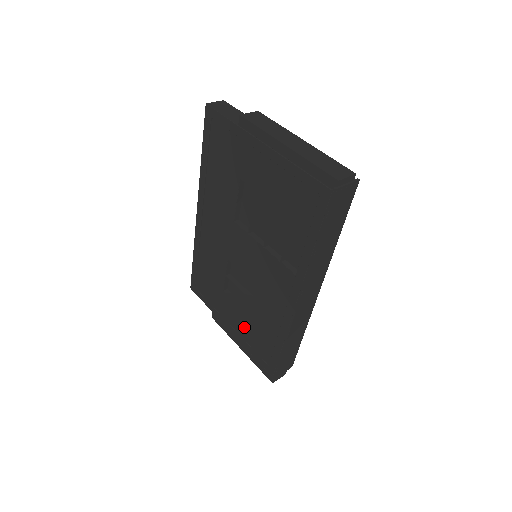
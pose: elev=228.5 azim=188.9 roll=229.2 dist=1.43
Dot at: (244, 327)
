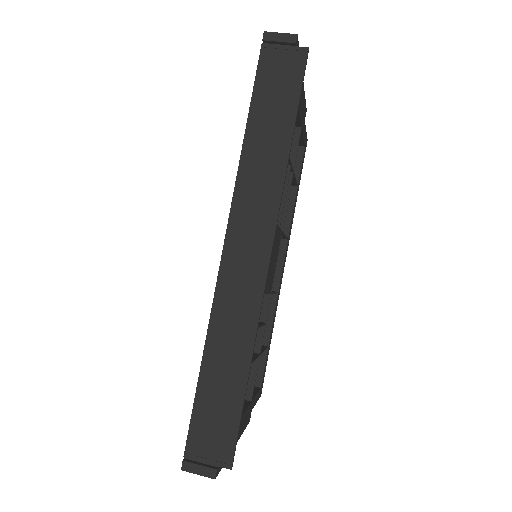
Dot at: occluded
